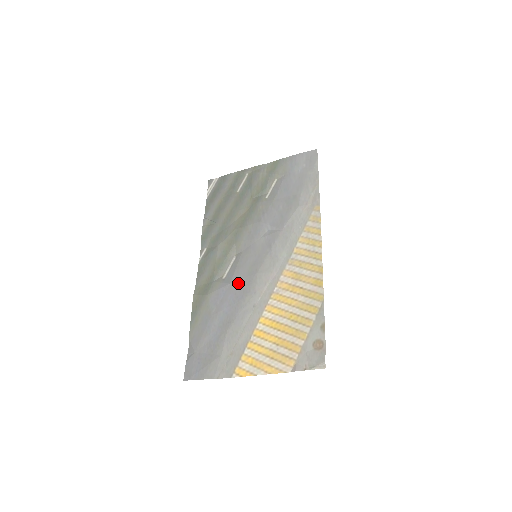
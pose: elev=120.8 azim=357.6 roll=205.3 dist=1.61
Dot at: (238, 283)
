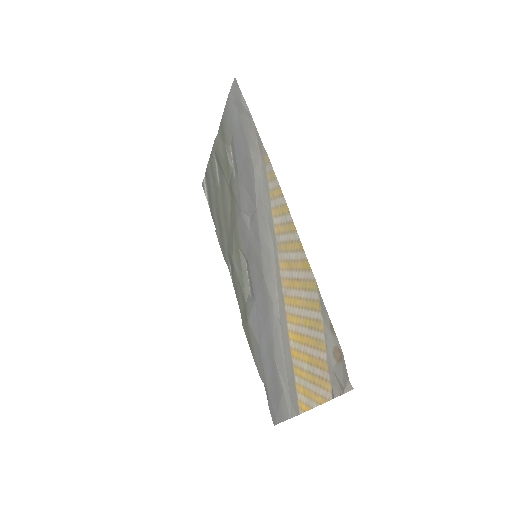
Dot at: (258, 297)
